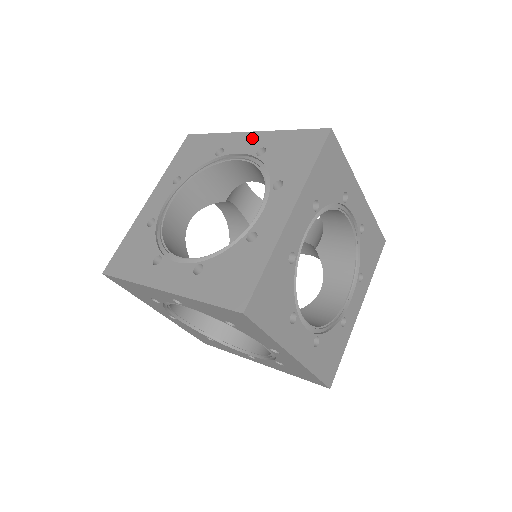
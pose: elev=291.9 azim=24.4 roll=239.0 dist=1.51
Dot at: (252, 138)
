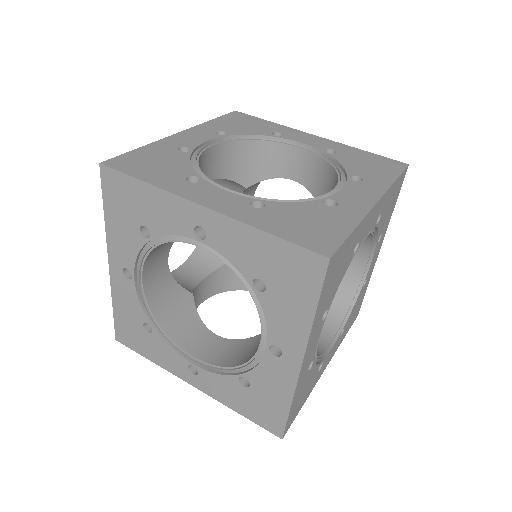
Dot at: occluded
